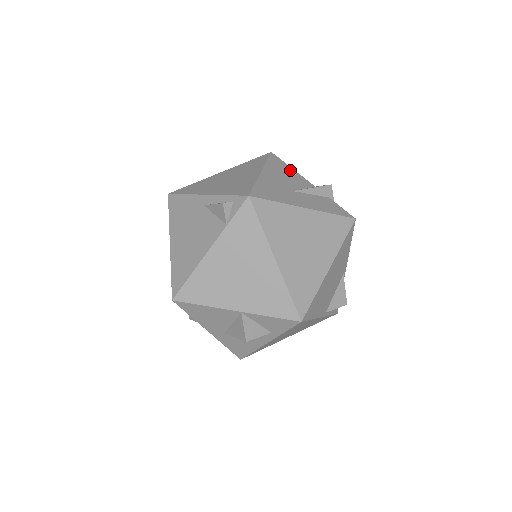
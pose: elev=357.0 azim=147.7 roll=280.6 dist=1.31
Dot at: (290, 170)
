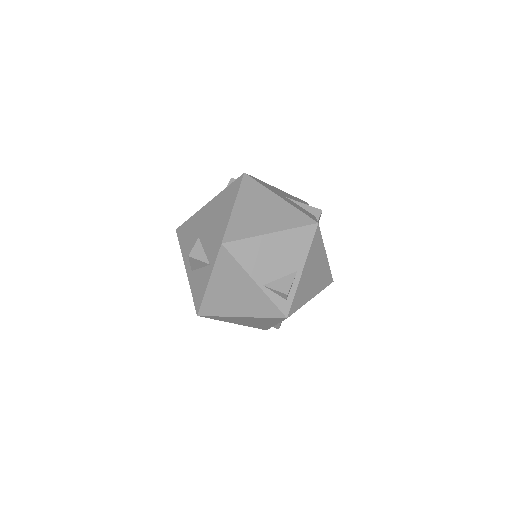
Dot at: occluded
